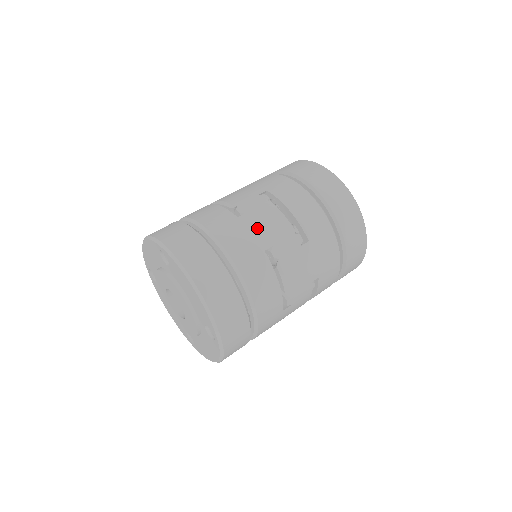
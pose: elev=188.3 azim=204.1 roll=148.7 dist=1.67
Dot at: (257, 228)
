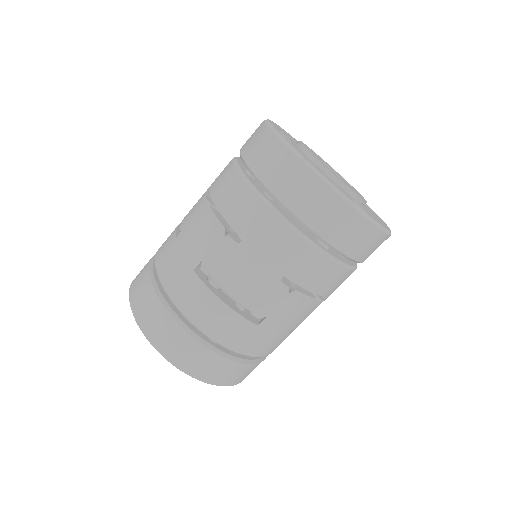
Dot at: (187, 245)
